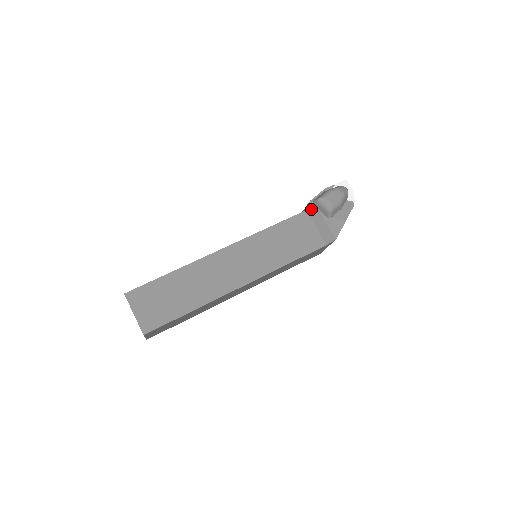
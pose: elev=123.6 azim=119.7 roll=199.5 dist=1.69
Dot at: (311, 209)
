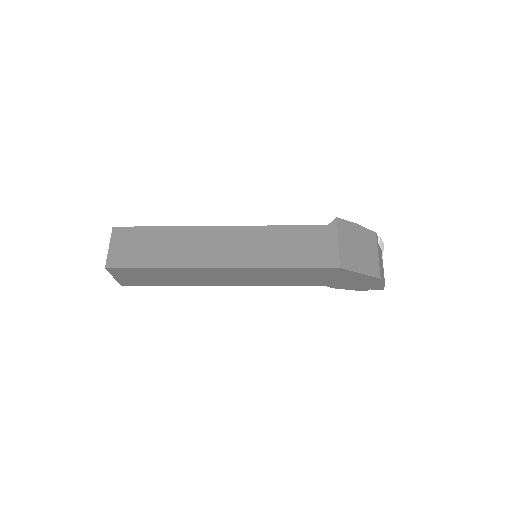
Dot at: occluded
